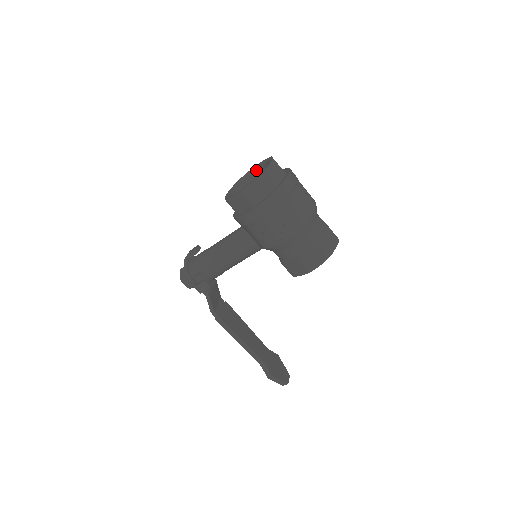
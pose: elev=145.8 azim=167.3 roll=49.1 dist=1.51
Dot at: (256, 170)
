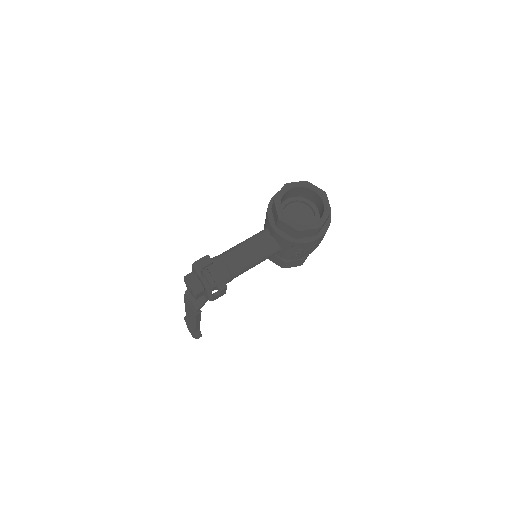
Dot at: (290, 190)
